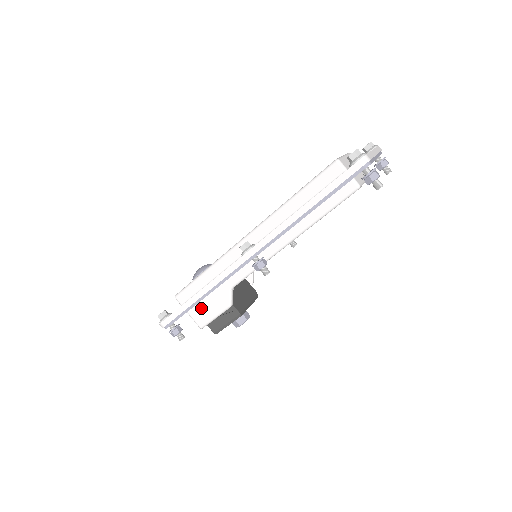
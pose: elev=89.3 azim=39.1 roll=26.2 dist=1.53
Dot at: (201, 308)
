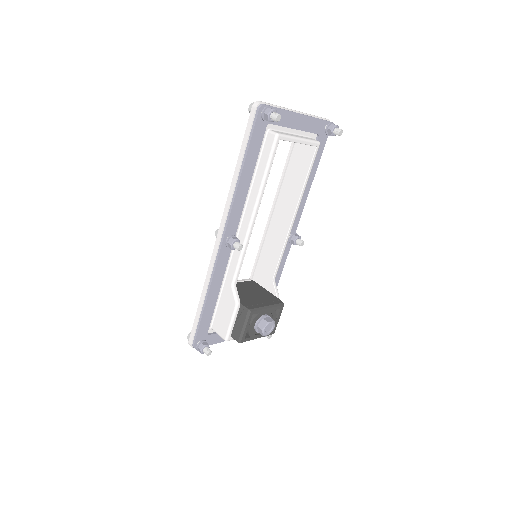
Dot at: (220, 319)
